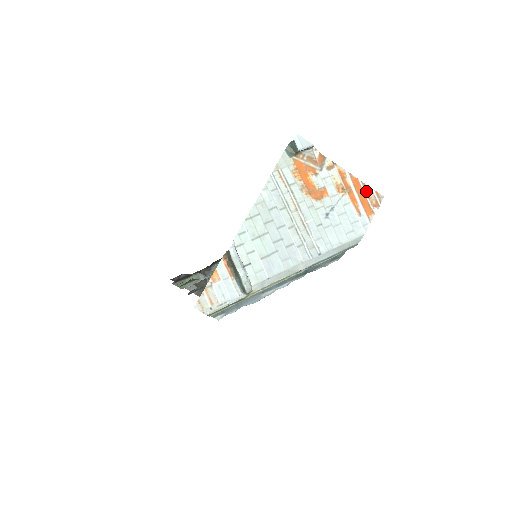
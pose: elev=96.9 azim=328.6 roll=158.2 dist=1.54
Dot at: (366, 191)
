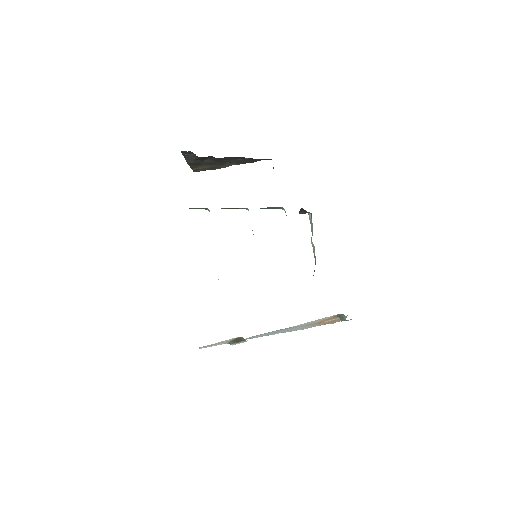
Dot at: (340, 320)
